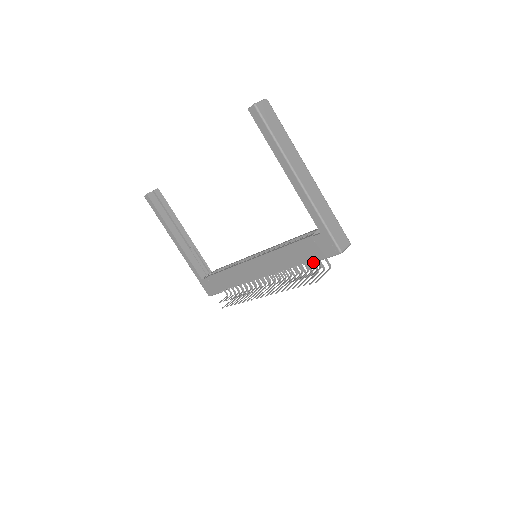
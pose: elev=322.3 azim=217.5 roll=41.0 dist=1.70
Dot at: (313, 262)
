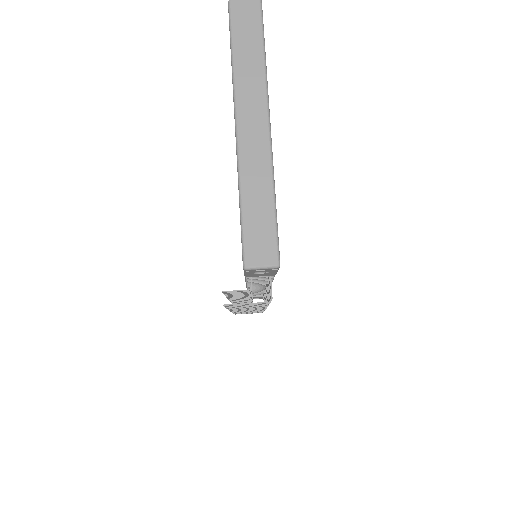
Dot at: (269, 285)
